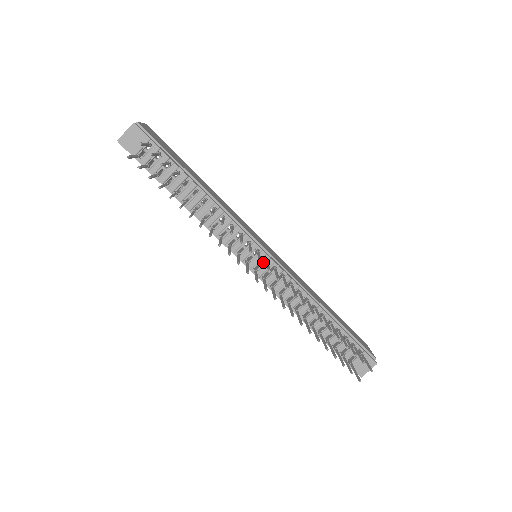
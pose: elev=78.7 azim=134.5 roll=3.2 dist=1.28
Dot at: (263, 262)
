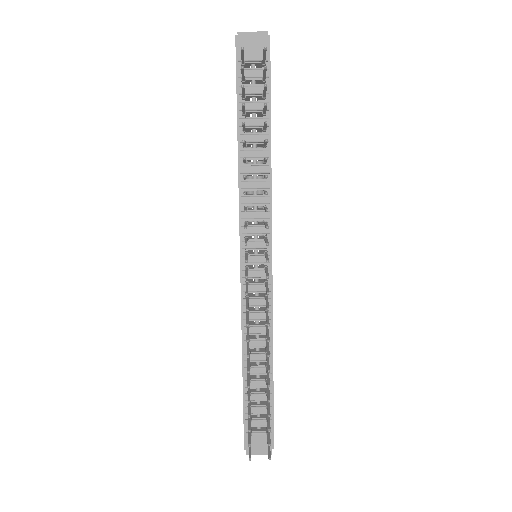
Dot at: (259, 267)
